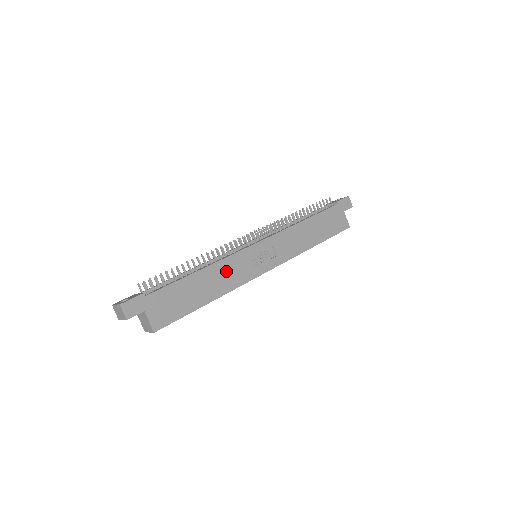
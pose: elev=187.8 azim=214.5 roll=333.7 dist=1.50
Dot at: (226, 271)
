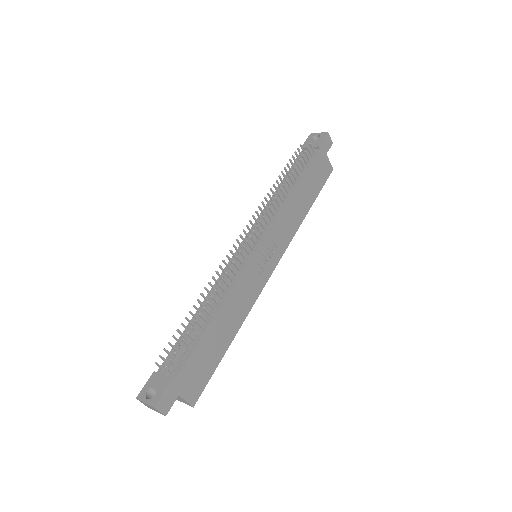
Dot at: (238, 298)
